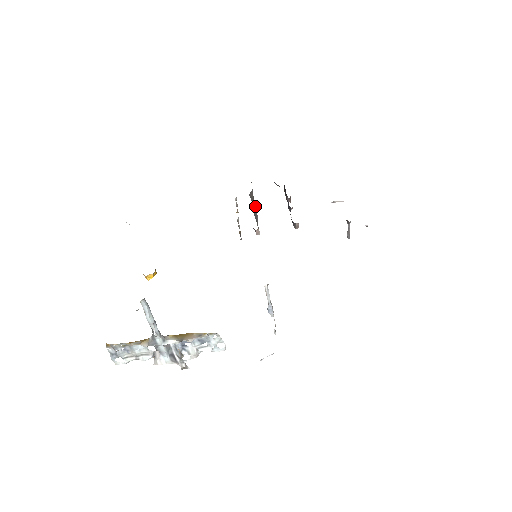
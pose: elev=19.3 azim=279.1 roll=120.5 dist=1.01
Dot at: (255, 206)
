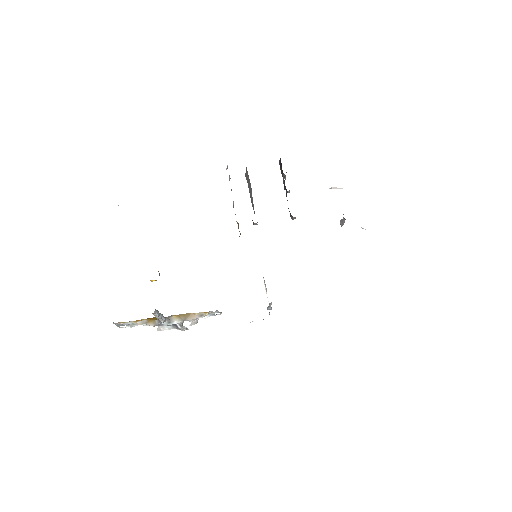
Dot at: (249, 182)
